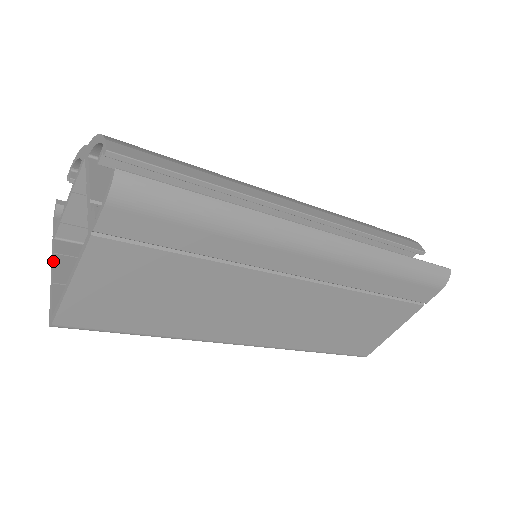
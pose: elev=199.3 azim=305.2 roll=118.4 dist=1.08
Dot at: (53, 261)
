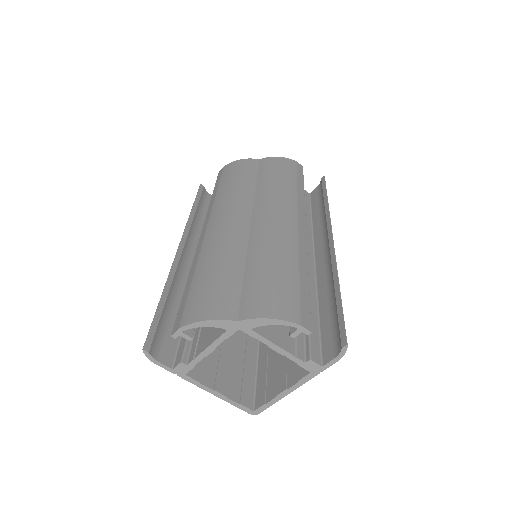
Dot at: (207, 387)
